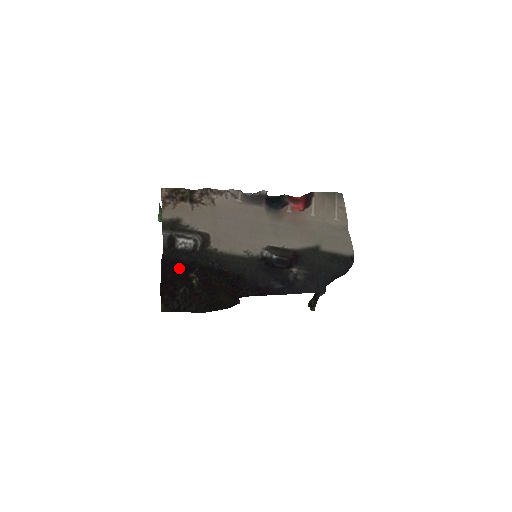
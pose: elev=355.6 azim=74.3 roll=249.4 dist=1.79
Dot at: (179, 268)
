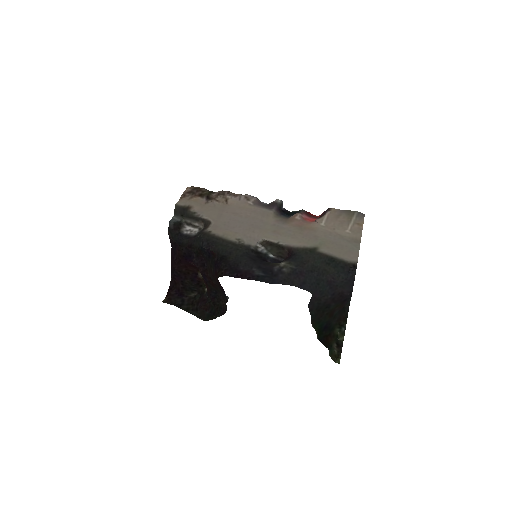
Dot at: (182, 255)
